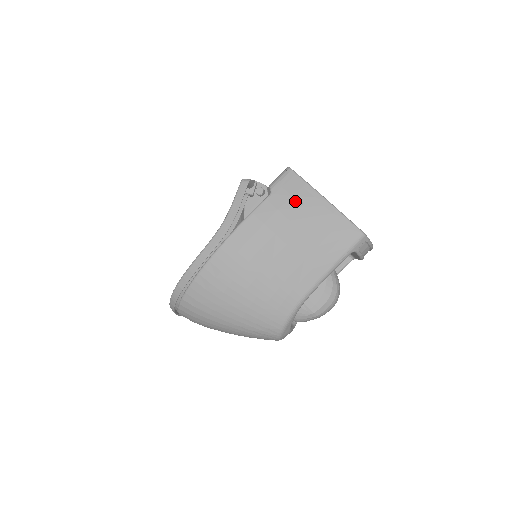
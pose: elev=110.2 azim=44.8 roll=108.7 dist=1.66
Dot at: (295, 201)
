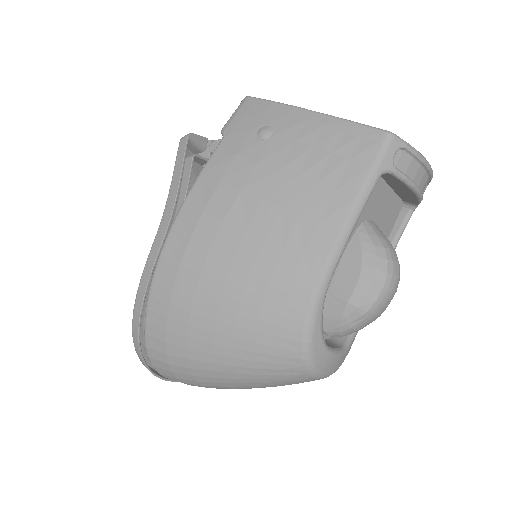
Dot at: (259, 131)
